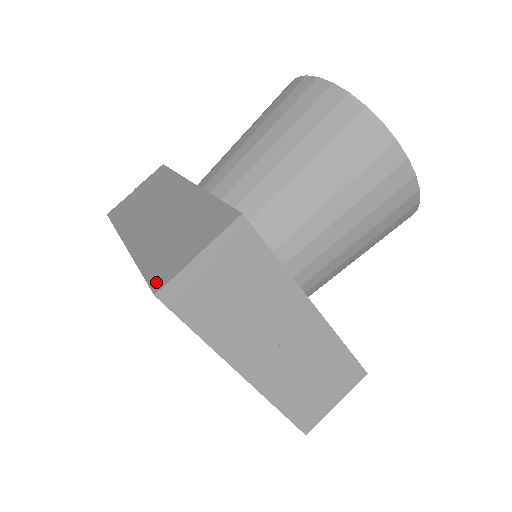
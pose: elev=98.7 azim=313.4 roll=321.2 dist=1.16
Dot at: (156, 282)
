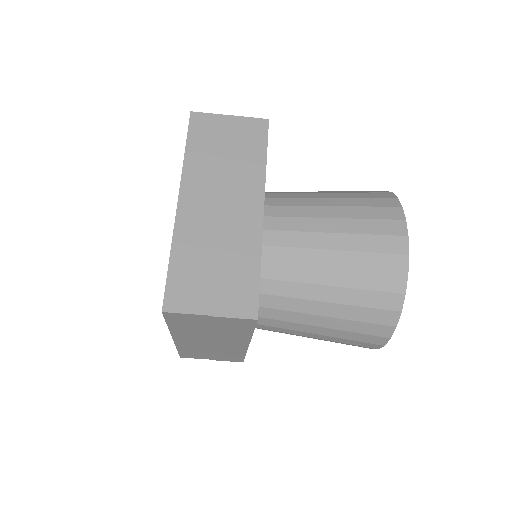
Dot at: (171, 299)
